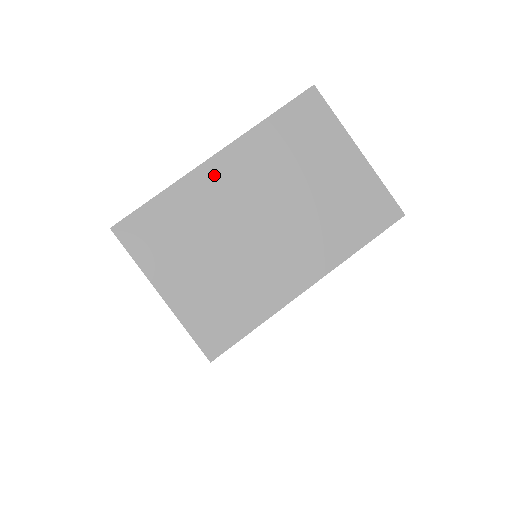
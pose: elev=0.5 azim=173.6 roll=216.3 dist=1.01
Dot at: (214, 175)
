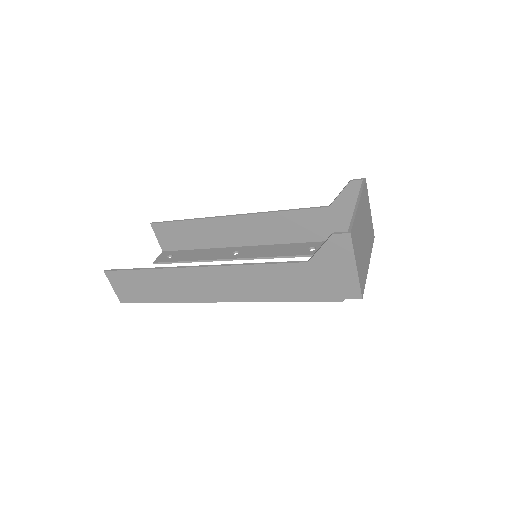
Dot at: (359, 212)
